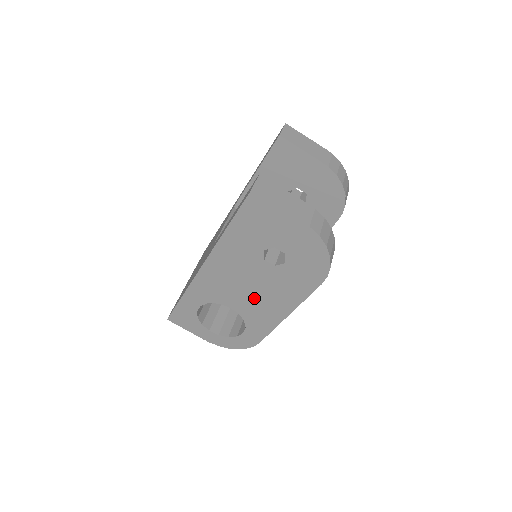
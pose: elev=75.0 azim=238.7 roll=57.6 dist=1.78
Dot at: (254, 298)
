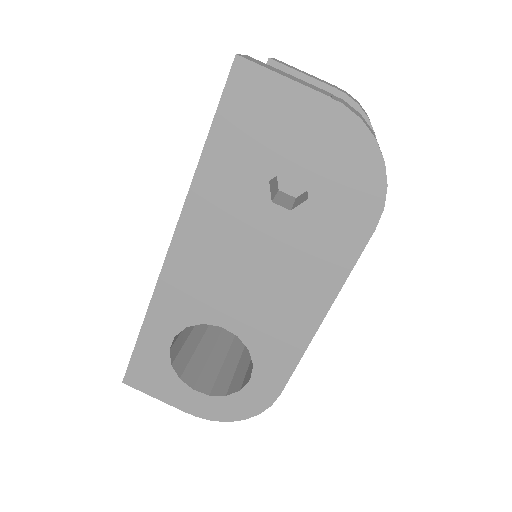
Dot at: (262, 294)
